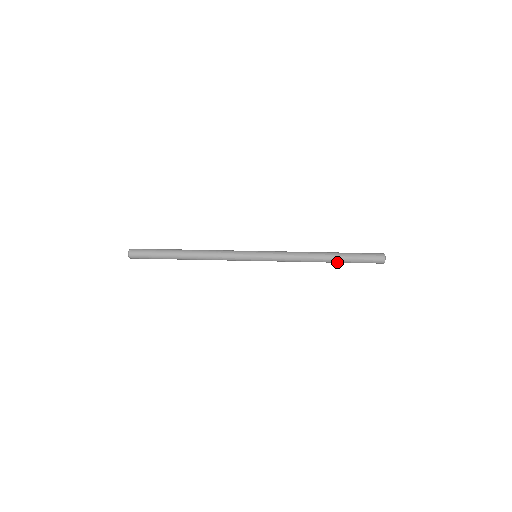
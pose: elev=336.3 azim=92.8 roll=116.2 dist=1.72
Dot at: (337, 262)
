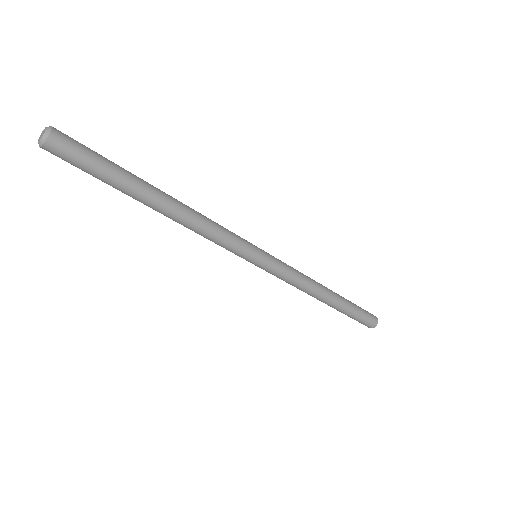
Dot at: (342, 298)
